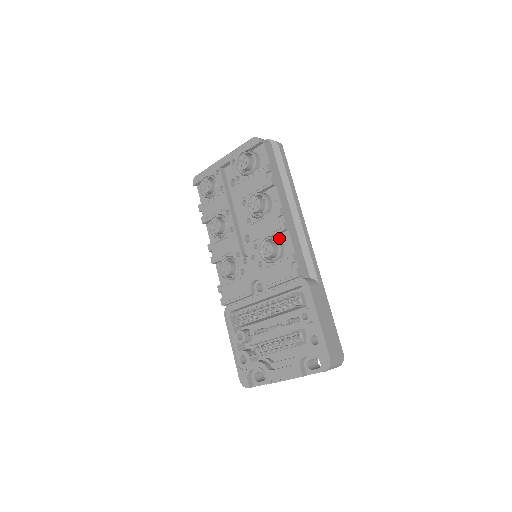
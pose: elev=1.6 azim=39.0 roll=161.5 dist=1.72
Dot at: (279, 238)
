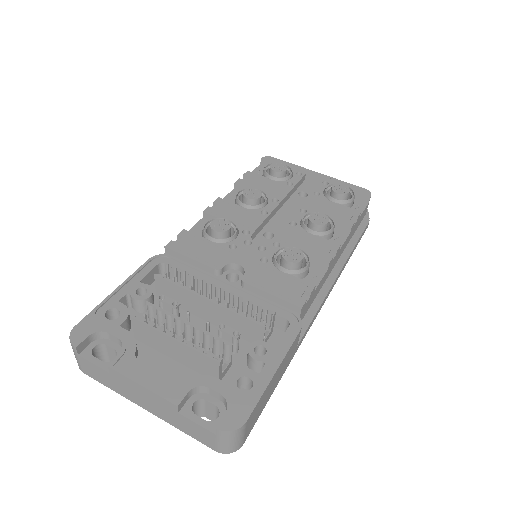
Dot at: occluded
